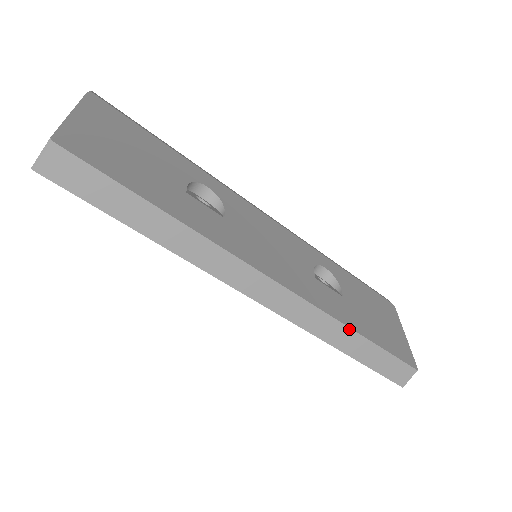
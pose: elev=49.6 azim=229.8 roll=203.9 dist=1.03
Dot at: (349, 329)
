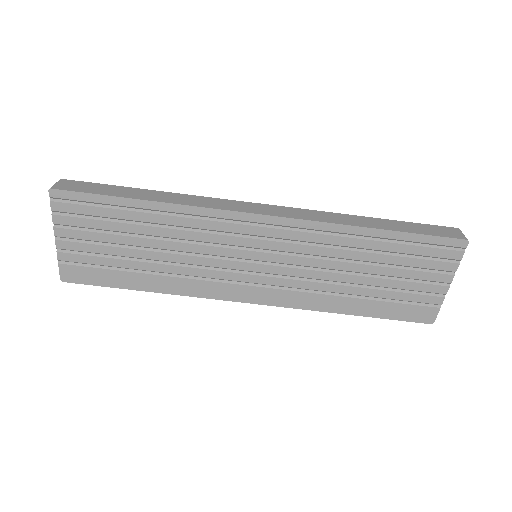
Dot at: (358, 216)
